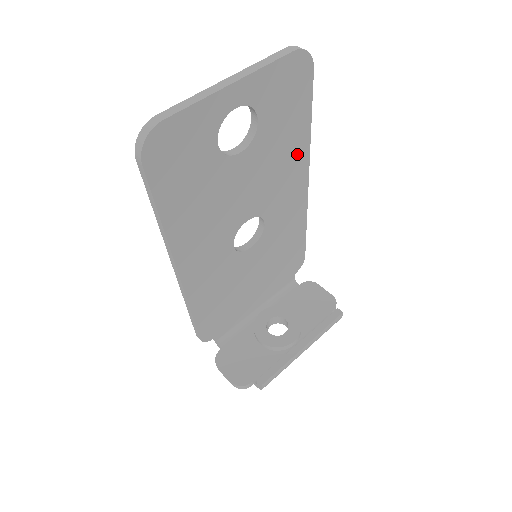
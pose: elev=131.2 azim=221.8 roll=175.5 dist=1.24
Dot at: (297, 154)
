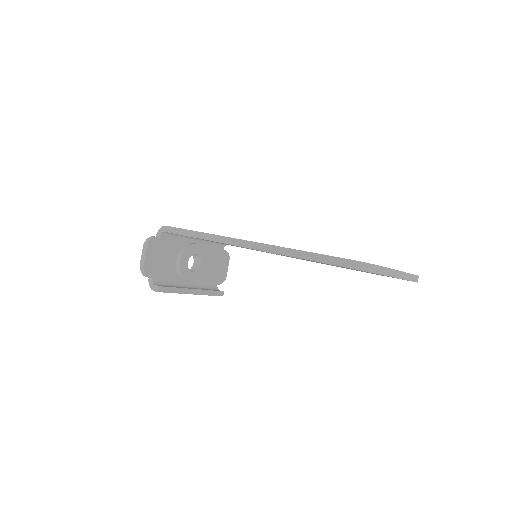
Dot at: (341, 267)
